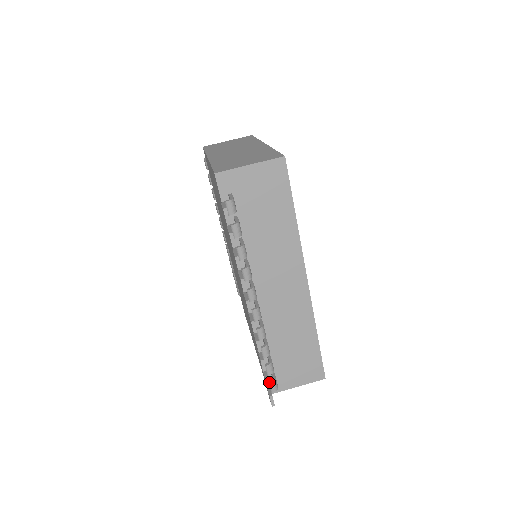
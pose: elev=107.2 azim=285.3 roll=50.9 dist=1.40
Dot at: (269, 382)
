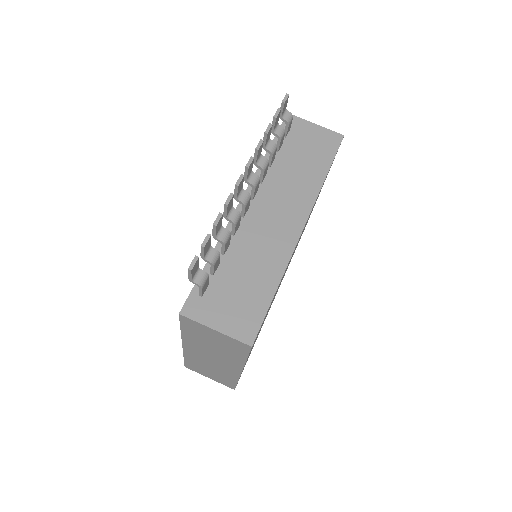
Dot at: (200, 269)
